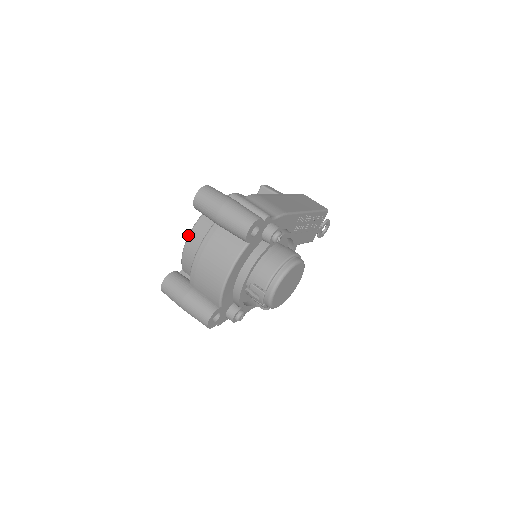
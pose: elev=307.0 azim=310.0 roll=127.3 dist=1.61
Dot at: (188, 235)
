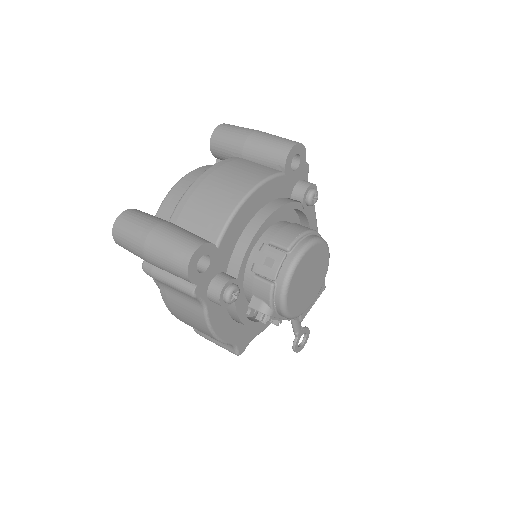
Dot at: (186, 174)
